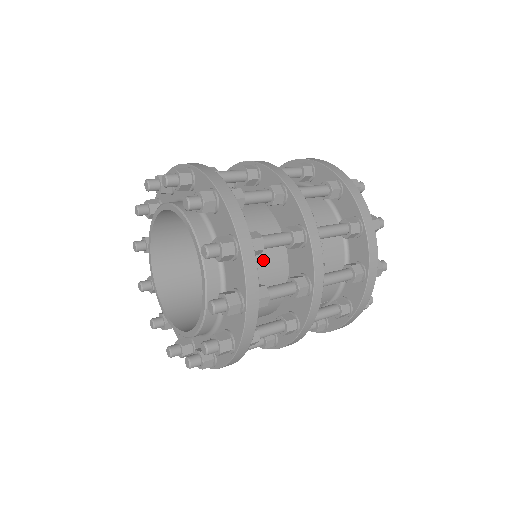
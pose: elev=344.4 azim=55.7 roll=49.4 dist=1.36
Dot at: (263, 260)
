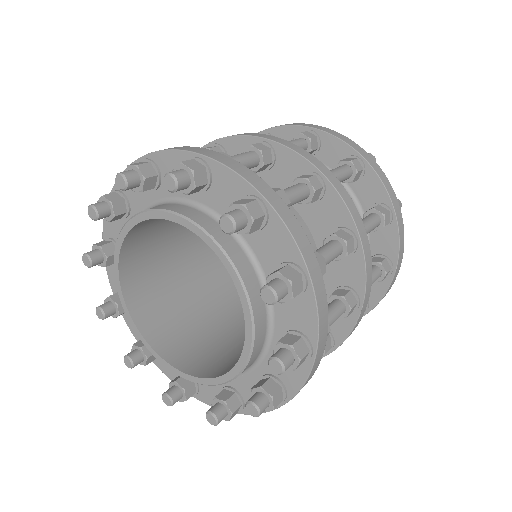
Dot at: occluded
